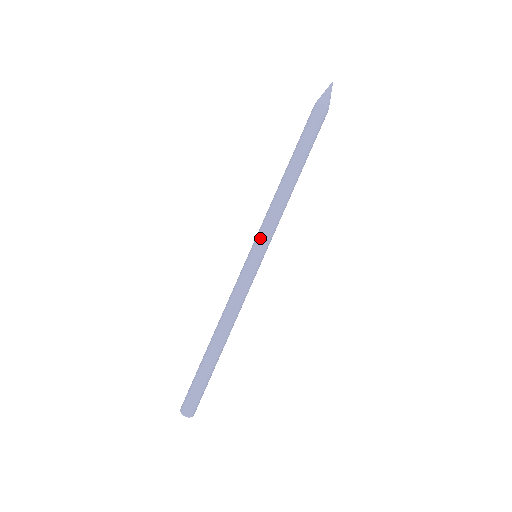
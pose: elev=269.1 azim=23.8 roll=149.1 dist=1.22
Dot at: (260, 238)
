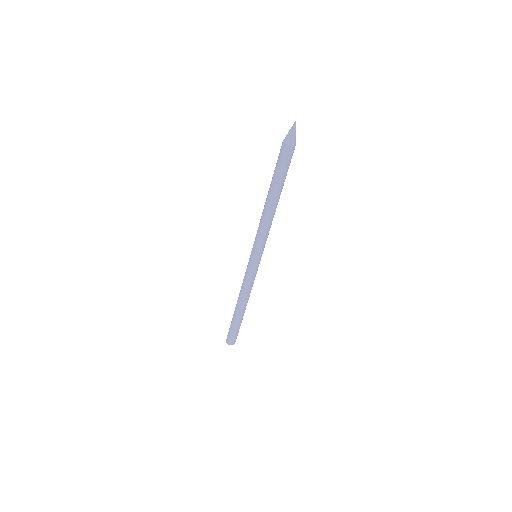
Dot at: (254, 246)
